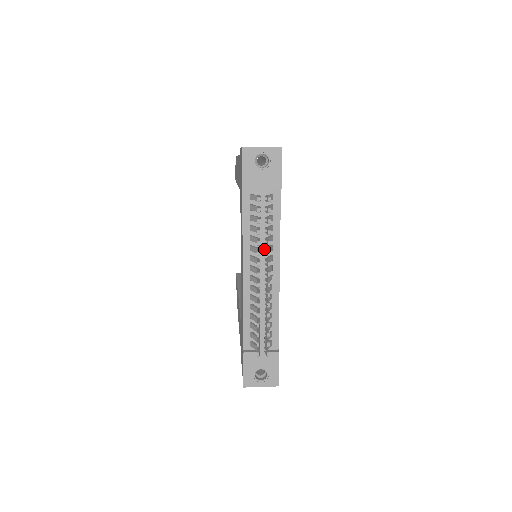
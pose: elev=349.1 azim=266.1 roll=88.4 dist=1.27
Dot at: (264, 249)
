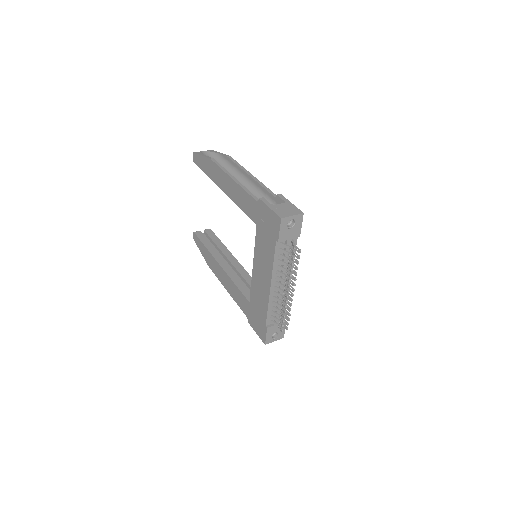
Dot at: occluded
